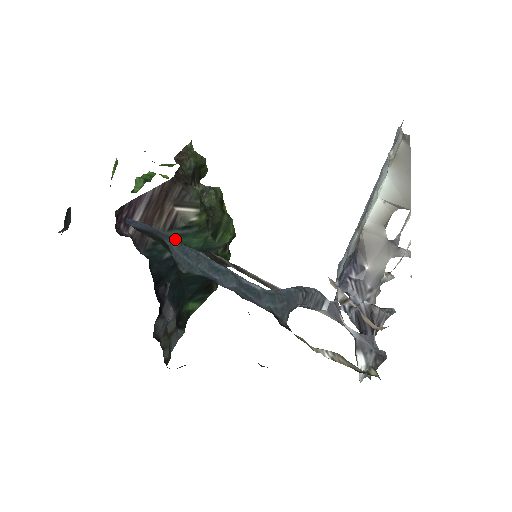
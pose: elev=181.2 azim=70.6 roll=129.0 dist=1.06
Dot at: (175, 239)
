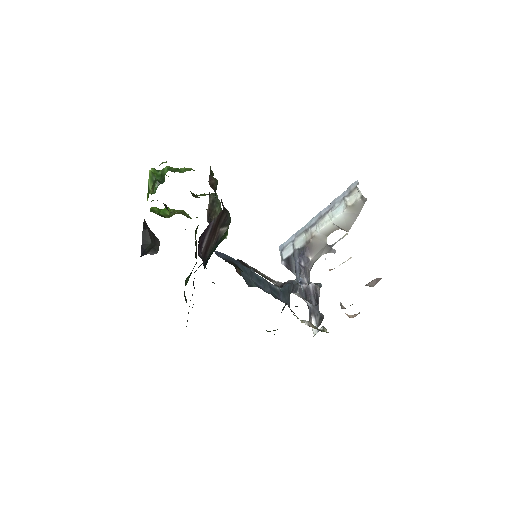
Dot at: (240, 263)
